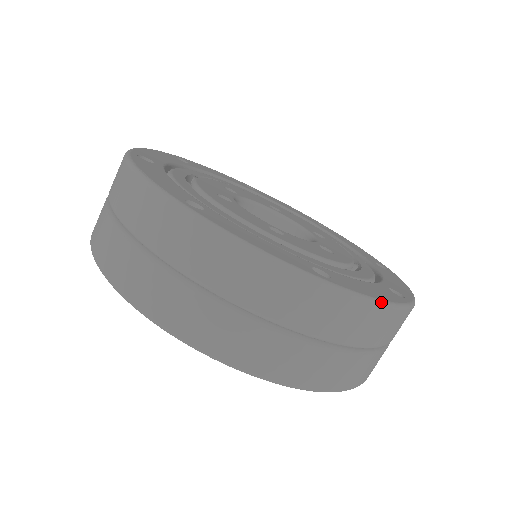
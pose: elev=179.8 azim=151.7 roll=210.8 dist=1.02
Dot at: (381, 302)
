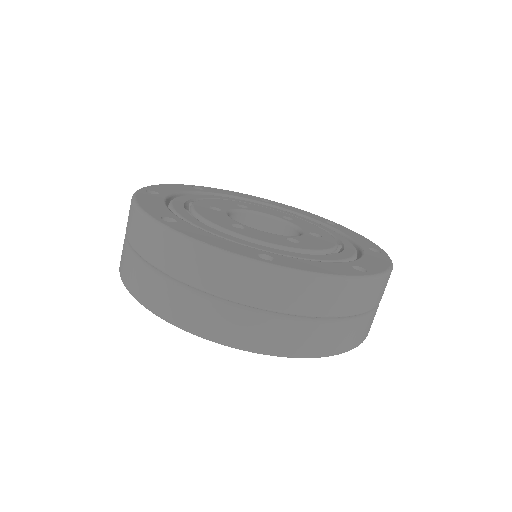
Dot at: (391, 269)
